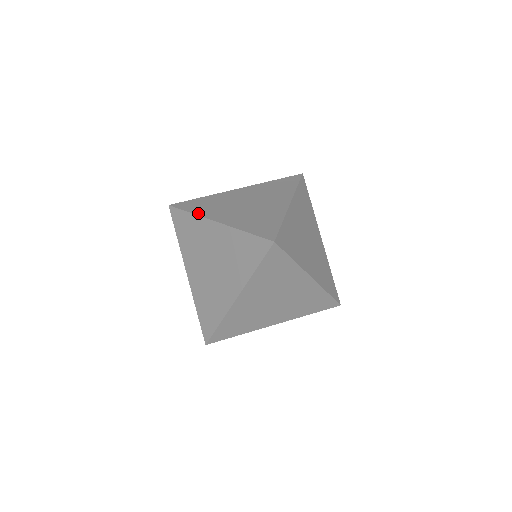
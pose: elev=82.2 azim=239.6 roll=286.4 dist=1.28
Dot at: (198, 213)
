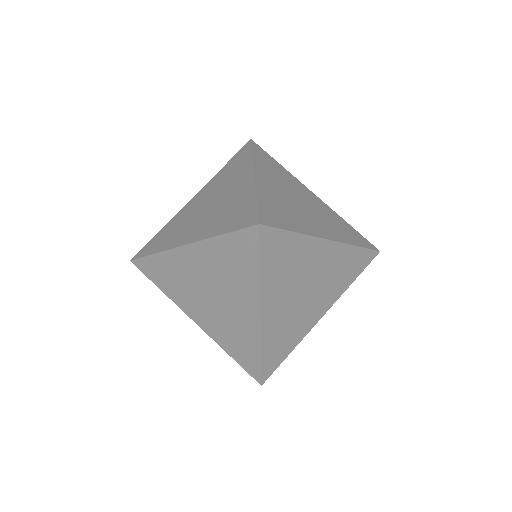
Dot at: occluded
